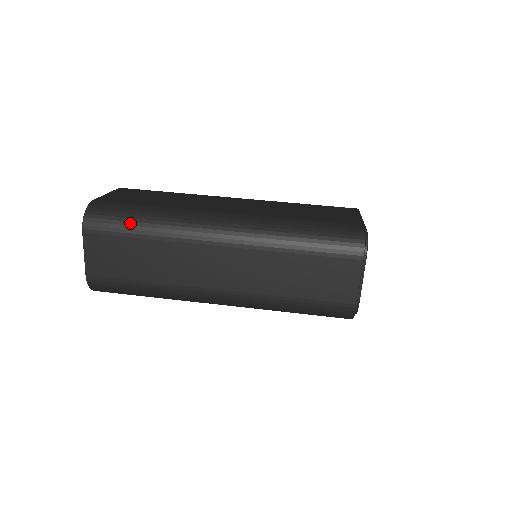
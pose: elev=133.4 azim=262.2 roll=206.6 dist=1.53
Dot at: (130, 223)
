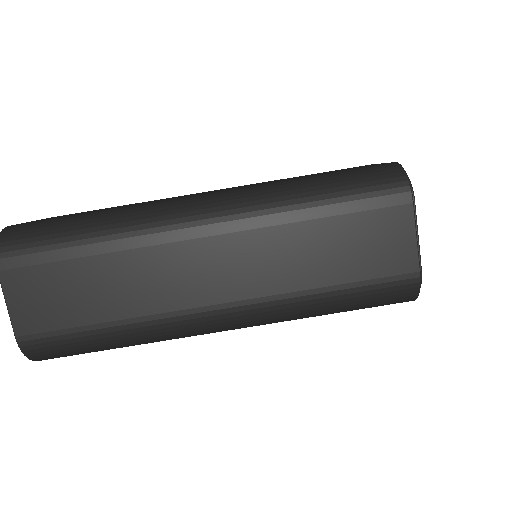
Dot at: (66, 238)
